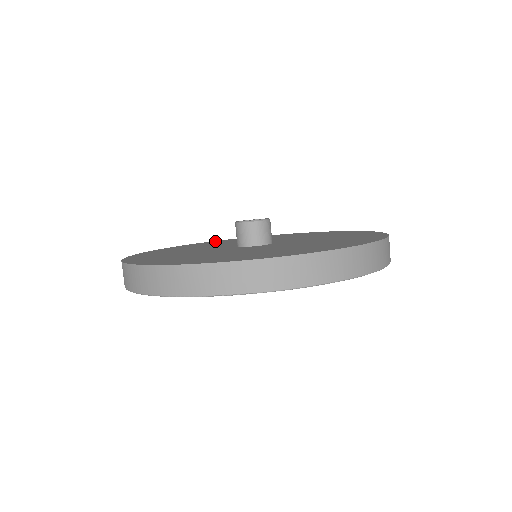
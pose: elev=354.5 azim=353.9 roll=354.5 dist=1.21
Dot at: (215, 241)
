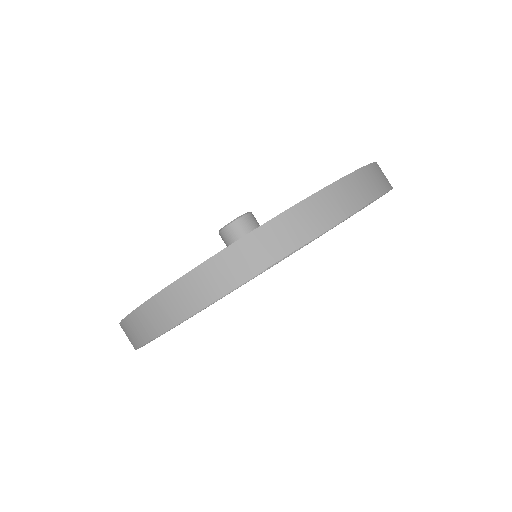
Dot at: occluded
